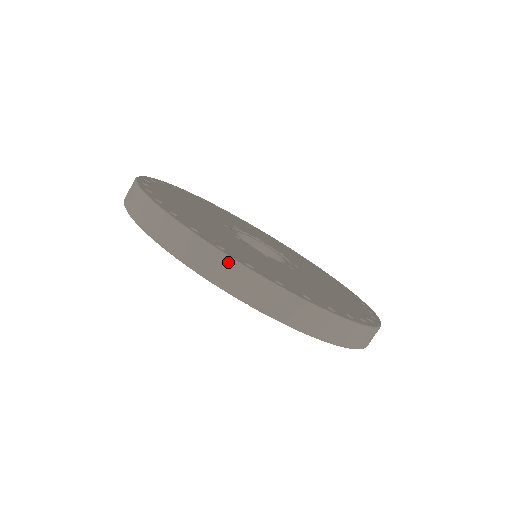
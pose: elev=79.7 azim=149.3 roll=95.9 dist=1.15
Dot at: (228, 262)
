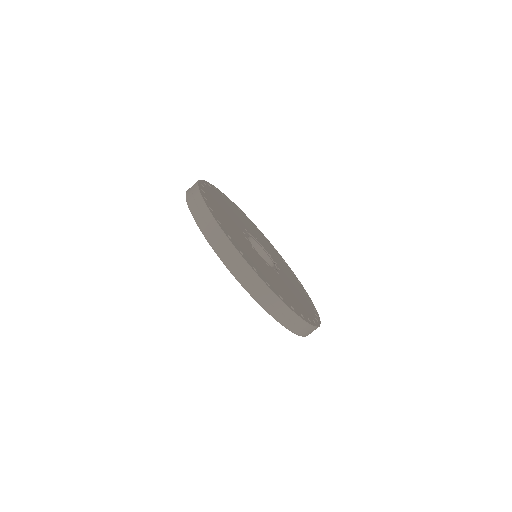
Dot at: (208, 213)
